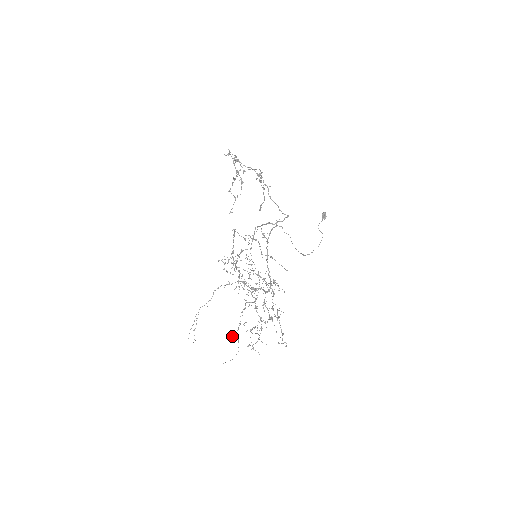
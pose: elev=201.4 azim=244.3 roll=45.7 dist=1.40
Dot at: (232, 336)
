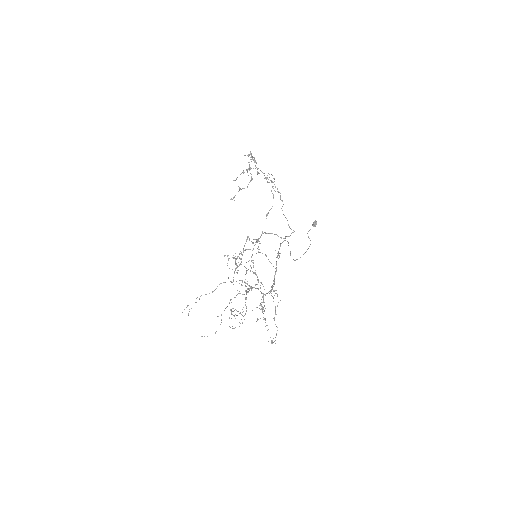
Dot at: occluded
